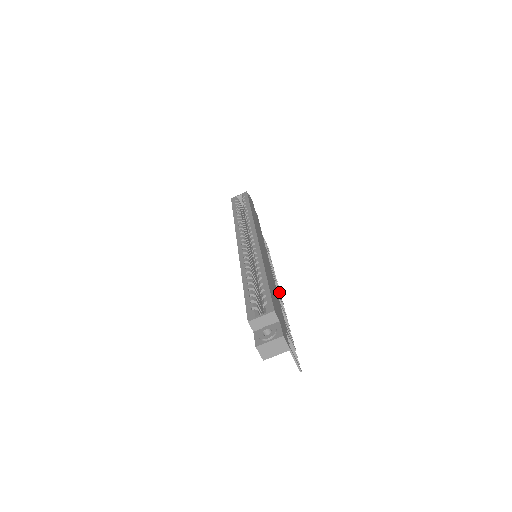
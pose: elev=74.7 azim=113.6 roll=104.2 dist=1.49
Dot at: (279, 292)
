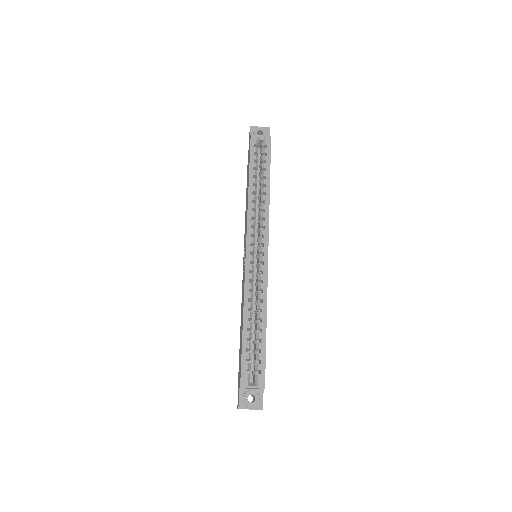
Dot at: occluded
